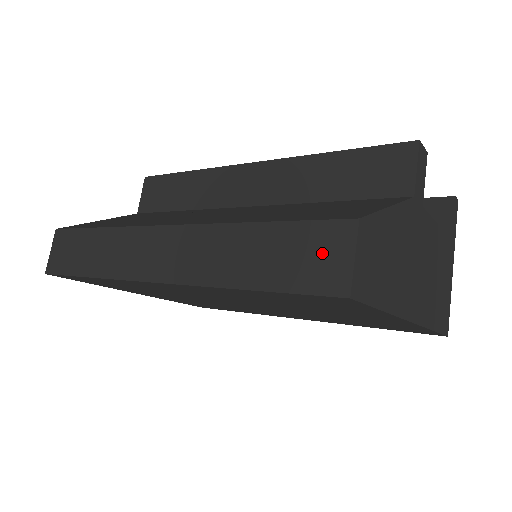
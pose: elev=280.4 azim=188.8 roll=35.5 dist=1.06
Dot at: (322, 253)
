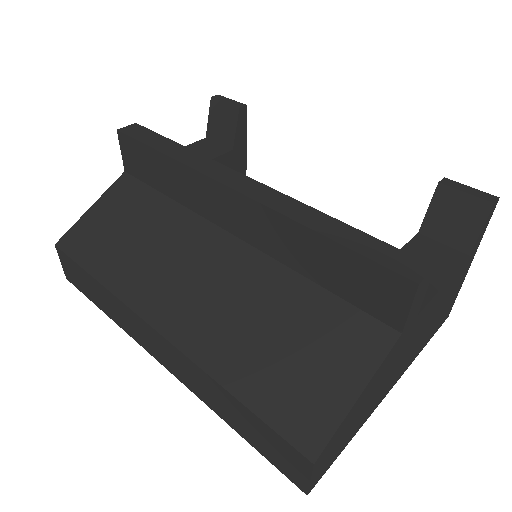
Dot at: (286, 458)
